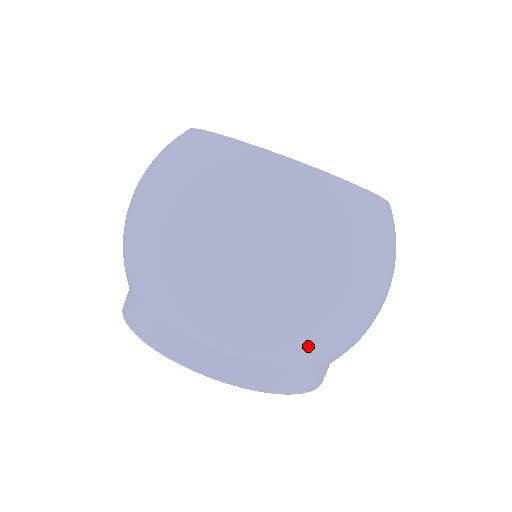
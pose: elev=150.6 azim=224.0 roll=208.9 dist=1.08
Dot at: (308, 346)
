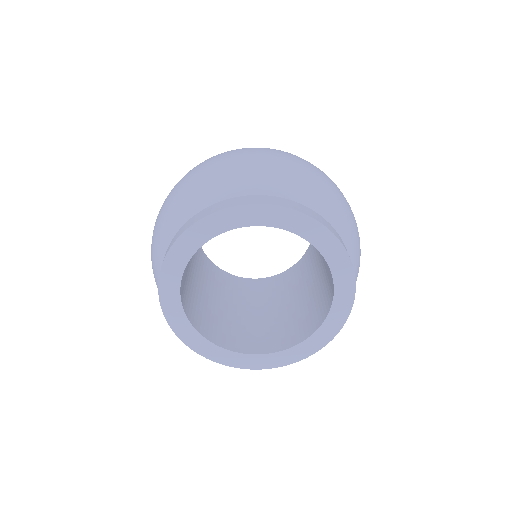
Dot at: (356, 242)
